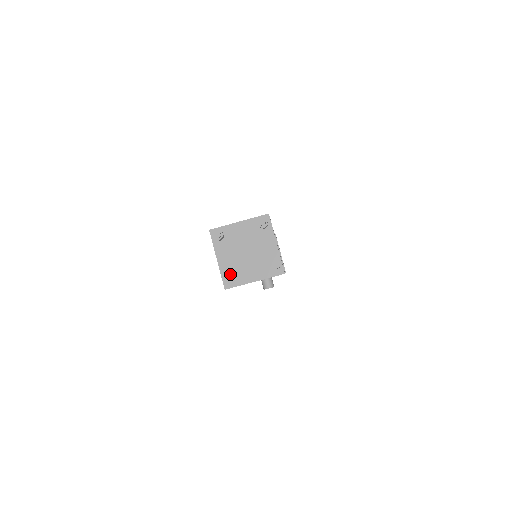
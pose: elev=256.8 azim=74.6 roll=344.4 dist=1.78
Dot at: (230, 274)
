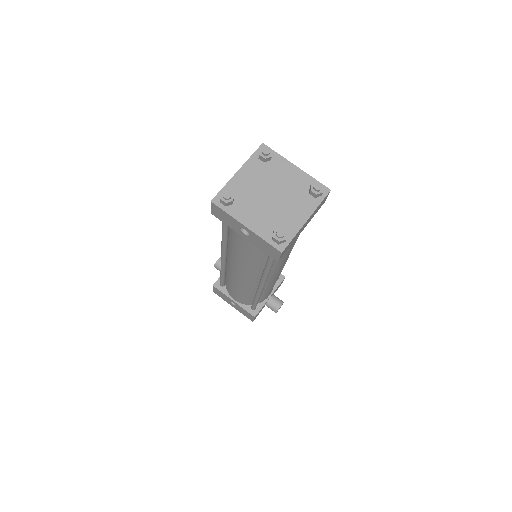
Dot at: (273, 232)
